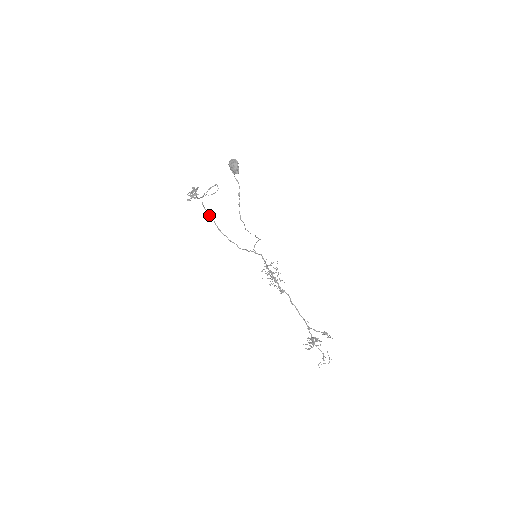
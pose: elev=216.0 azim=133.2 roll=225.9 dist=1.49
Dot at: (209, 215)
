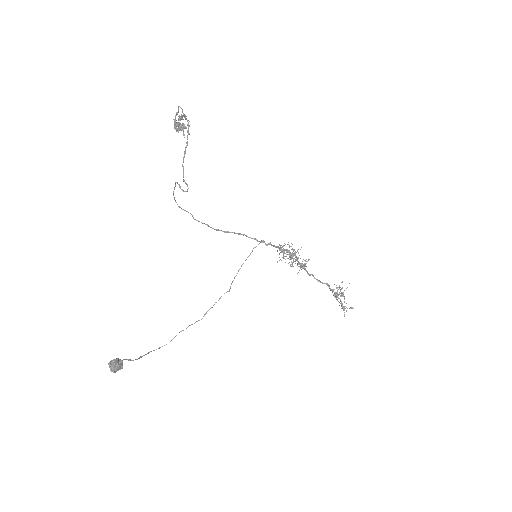
Dot at: occluded
